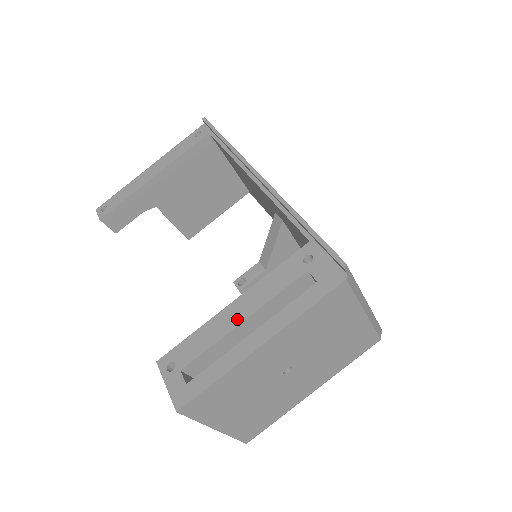
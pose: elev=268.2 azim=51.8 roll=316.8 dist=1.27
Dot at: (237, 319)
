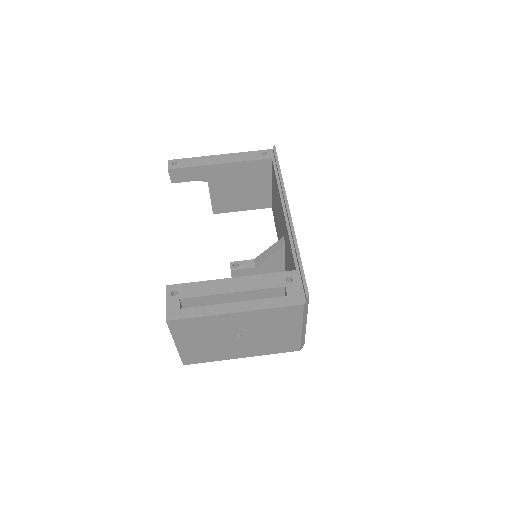
Dot at: (229, 289)
